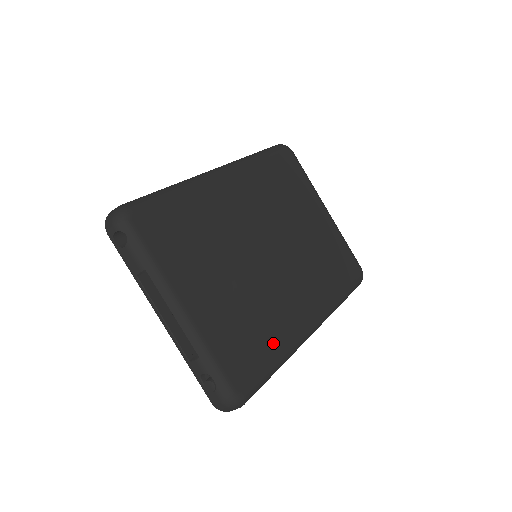
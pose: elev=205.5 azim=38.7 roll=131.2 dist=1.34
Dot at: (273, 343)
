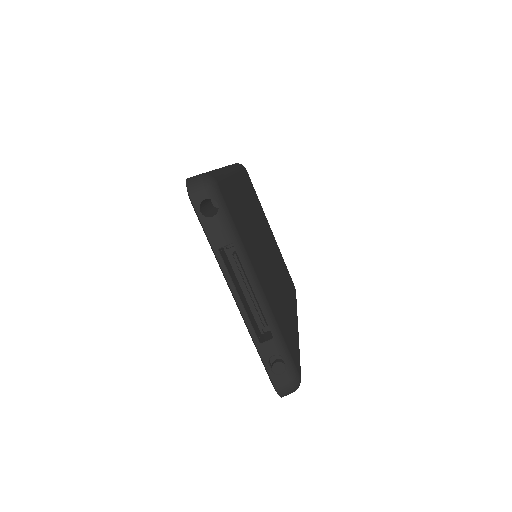
Dot at: (294, 334)
